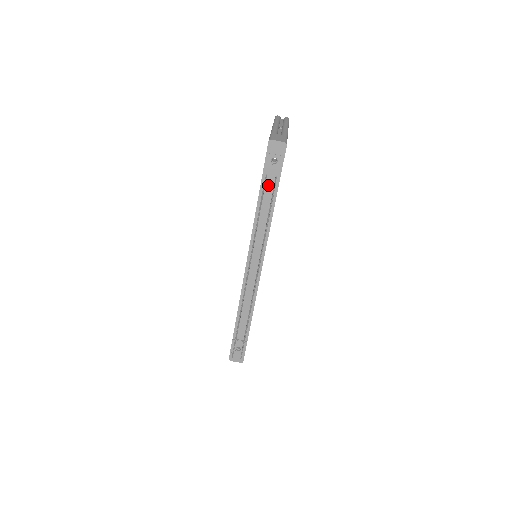
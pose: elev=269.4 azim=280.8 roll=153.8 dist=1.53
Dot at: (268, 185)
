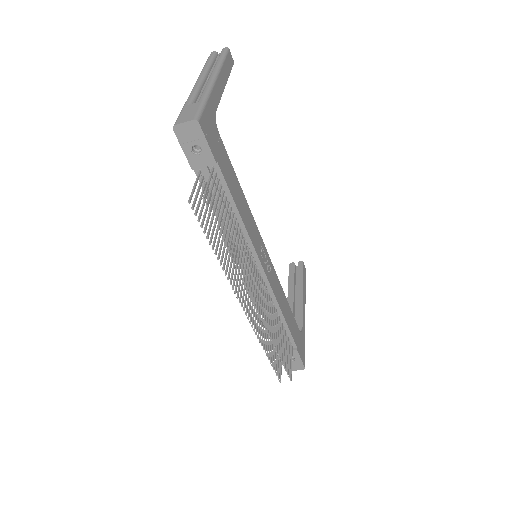
Dot at: occluded
